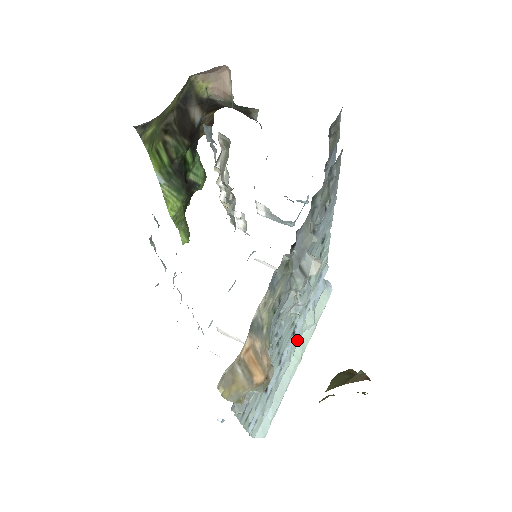
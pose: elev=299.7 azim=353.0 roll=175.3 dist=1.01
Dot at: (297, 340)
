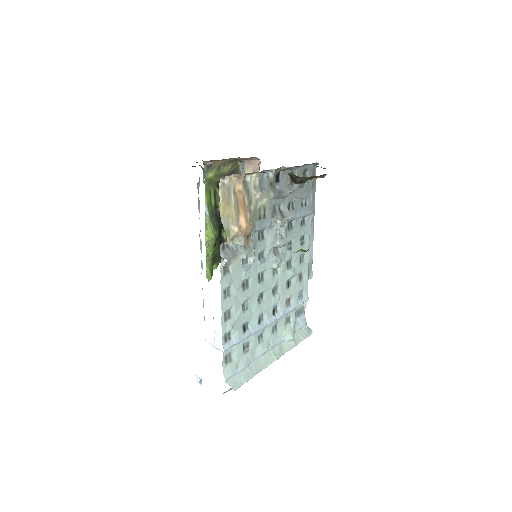
Dot at: (277, 338)
